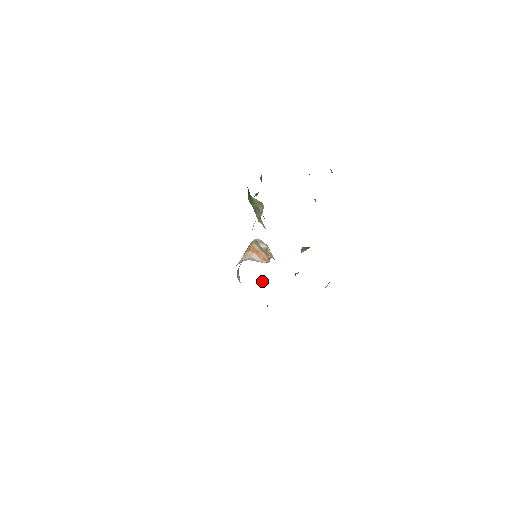
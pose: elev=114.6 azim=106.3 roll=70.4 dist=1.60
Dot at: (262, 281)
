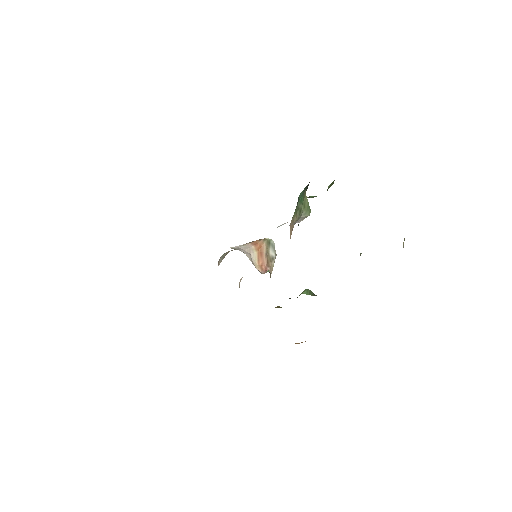
Dot at: occluded
